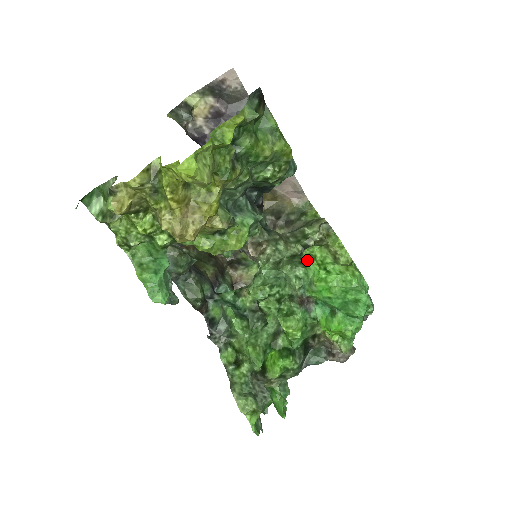
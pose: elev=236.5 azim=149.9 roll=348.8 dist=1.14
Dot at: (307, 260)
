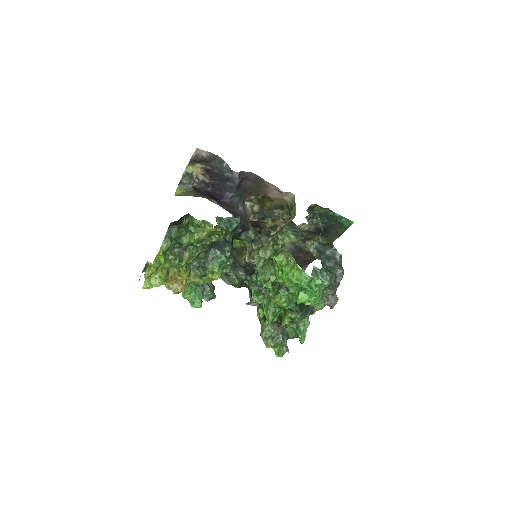
Dot at: (275, 262)
